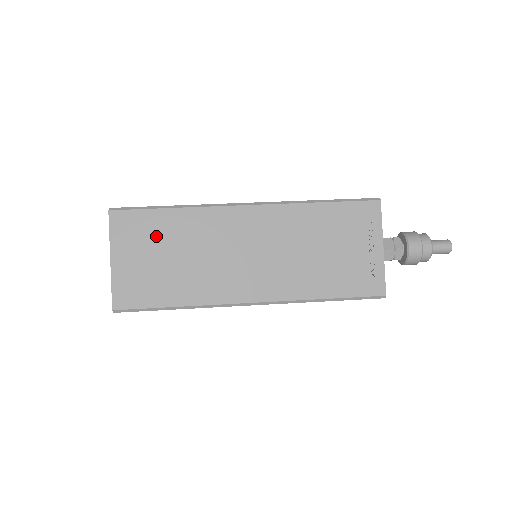
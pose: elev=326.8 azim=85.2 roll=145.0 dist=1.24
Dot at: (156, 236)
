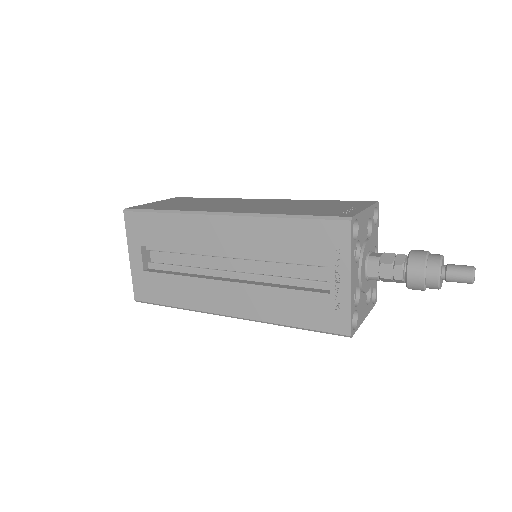
Dot at: occluded
